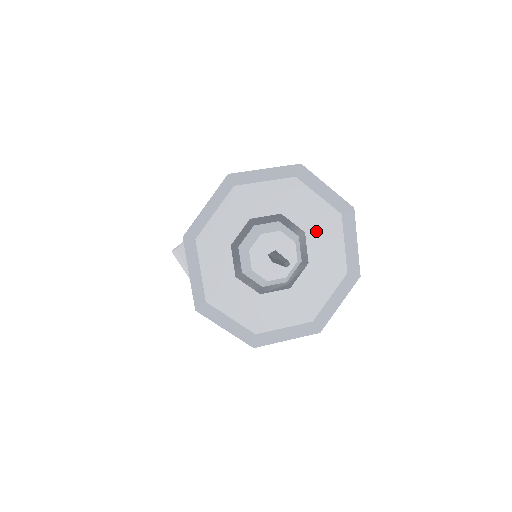
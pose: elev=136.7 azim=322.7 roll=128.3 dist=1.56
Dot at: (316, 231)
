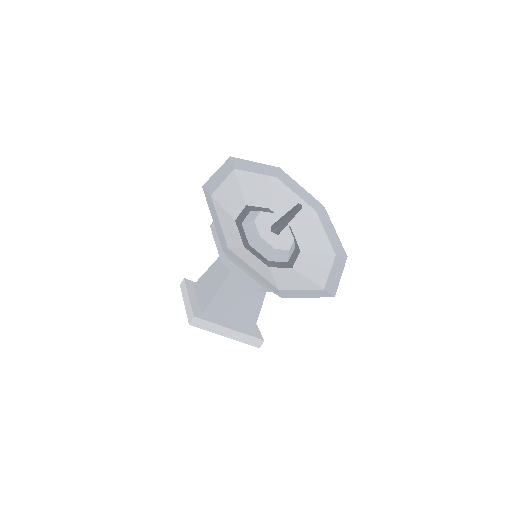
Dot at: (274, 202)
